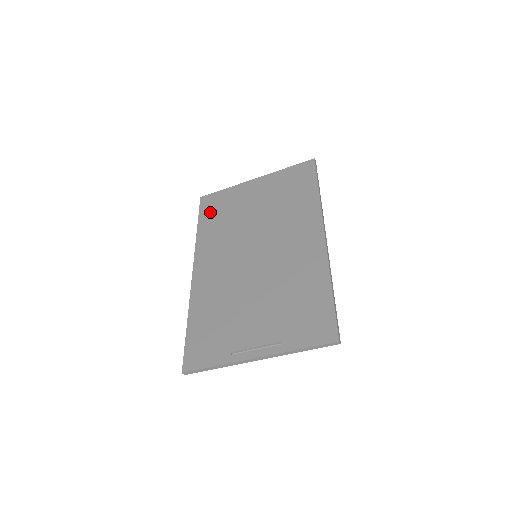
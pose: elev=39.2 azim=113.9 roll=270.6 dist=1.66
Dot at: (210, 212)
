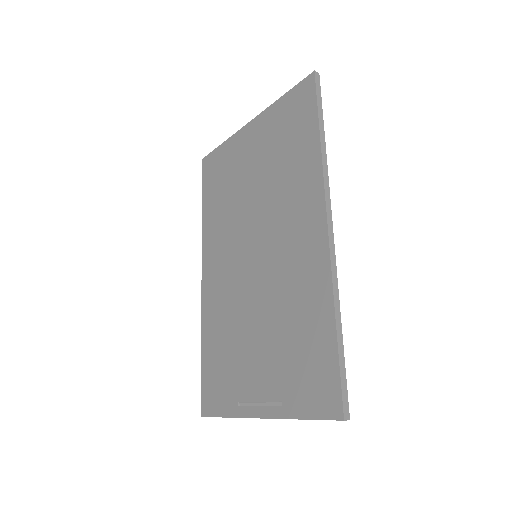
Dot at: (211, 183)
